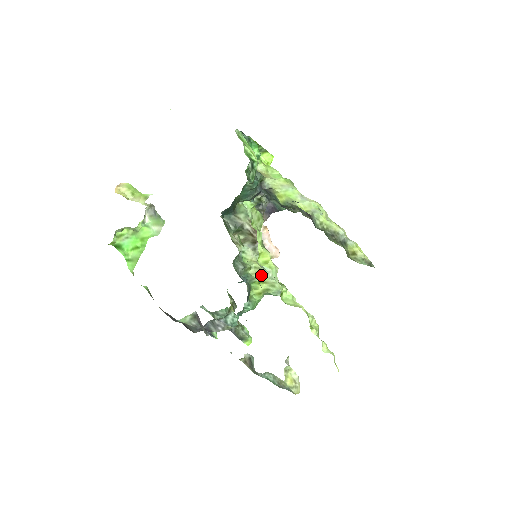
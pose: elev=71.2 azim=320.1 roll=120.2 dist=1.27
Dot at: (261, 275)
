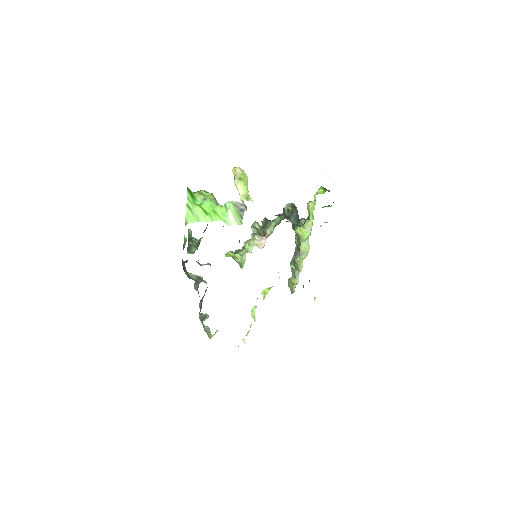
Dot at: (244, 254)
